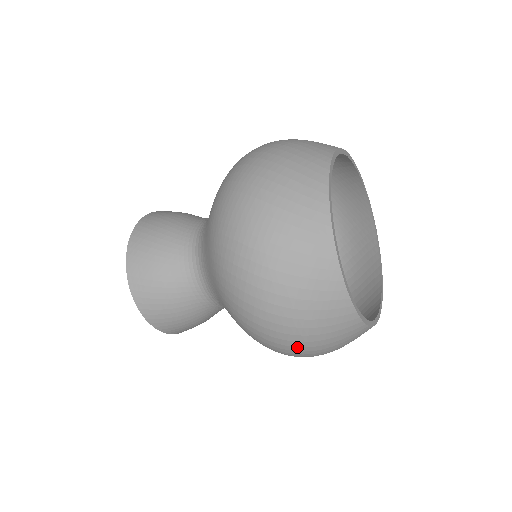
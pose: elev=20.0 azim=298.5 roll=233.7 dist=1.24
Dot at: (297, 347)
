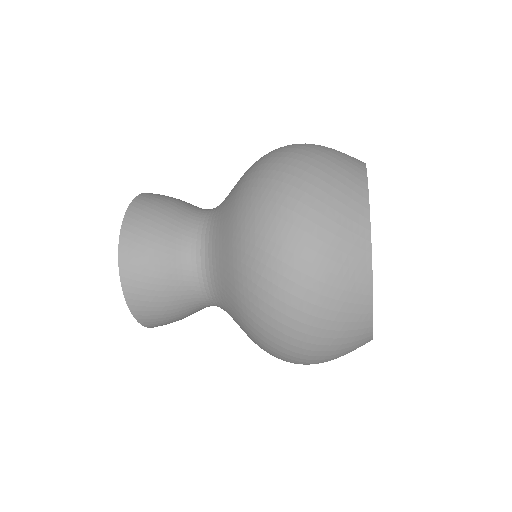
Dot at: (299, 286)
